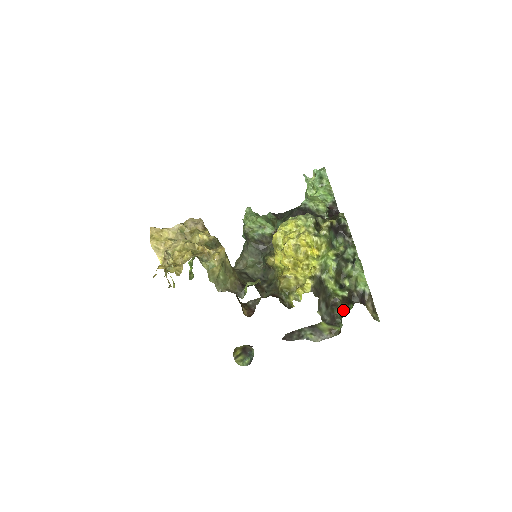
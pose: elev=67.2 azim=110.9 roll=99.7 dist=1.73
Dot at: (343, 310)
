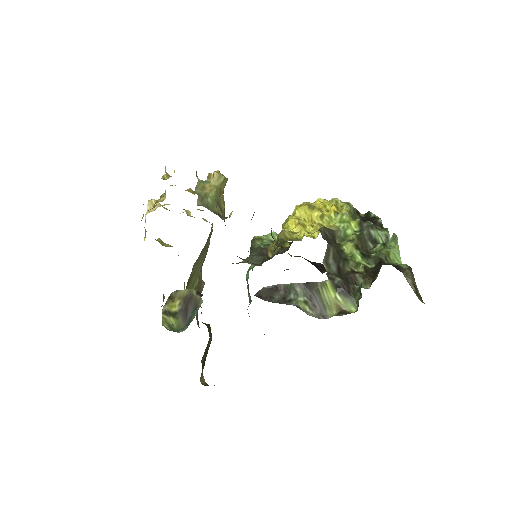
Dot at: (365, 287)
